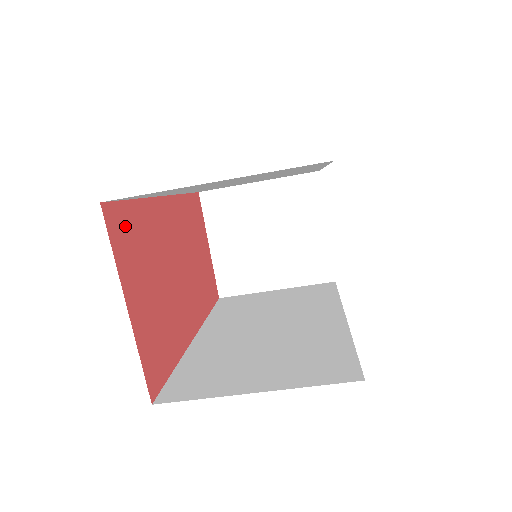
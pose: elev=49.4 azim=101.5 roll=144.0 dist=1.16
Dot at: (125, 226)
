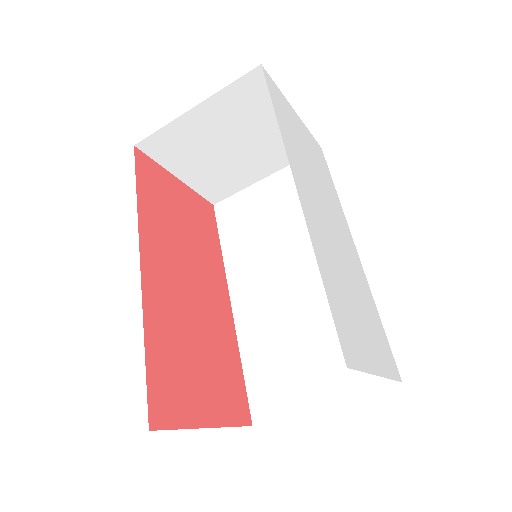
Dot at: (163, 389)
